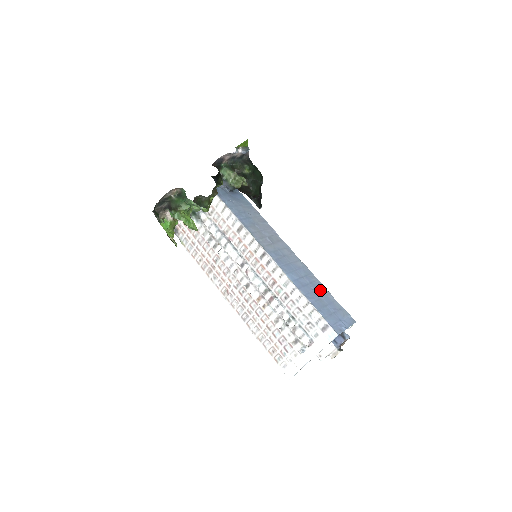
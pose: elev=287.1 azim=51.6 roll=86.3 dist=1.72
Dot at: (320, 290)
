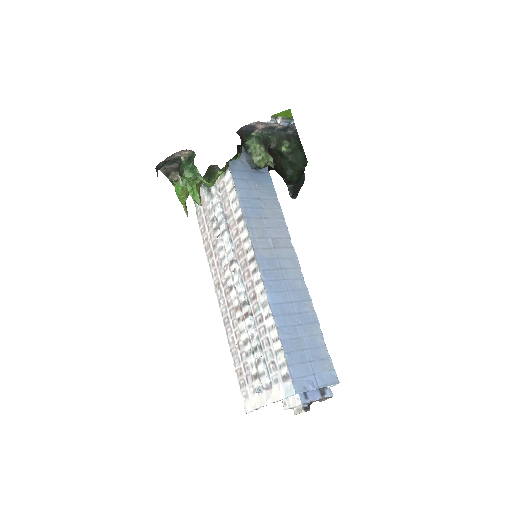
Dot at: (308, 326)
